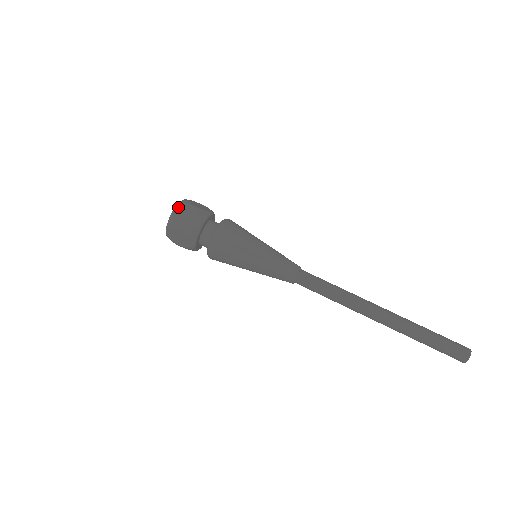
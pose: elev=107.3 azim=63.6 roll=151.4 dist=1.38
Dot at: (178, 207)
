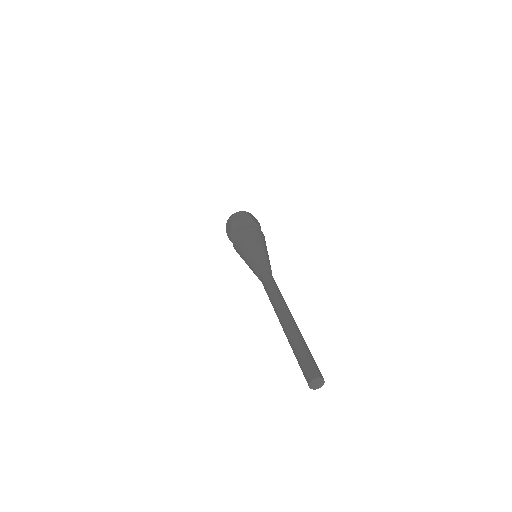
Dot at: occluded
